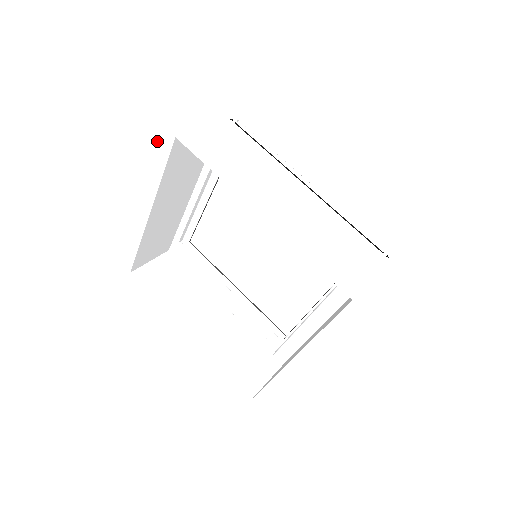
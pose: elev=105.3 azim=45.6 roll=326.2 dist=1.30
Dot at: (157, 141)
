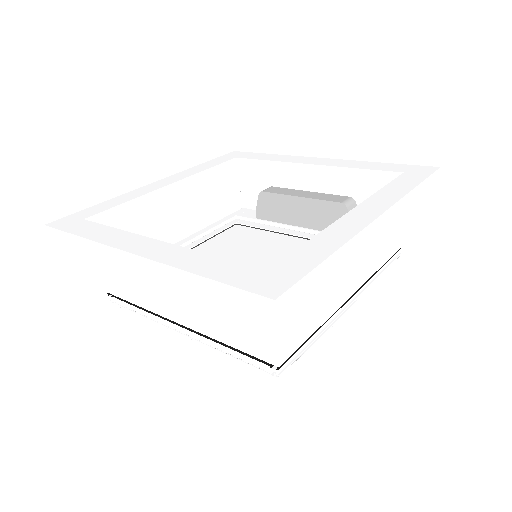
Dot at: (215, 161)
